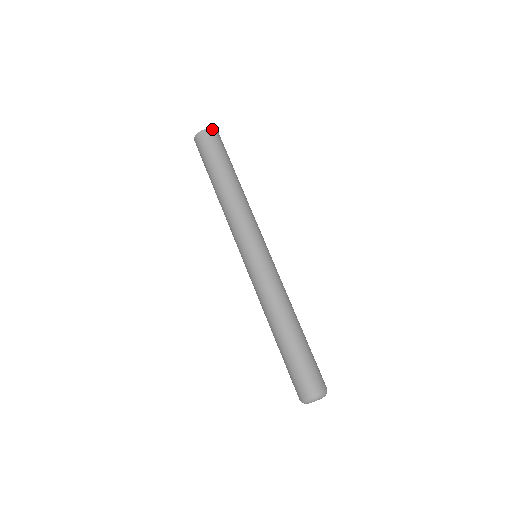
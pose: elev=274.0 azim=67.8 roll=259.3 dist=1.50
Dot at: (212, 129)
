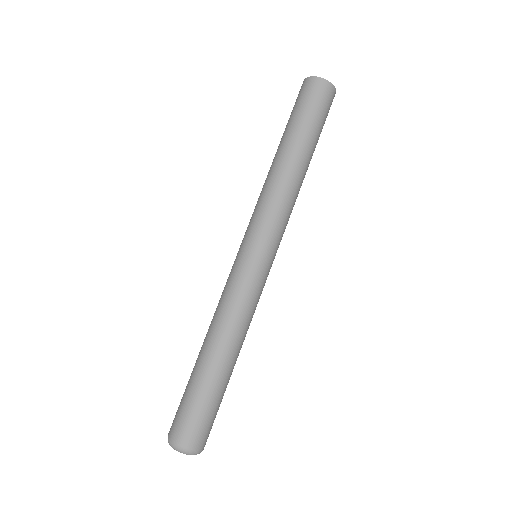
Dot at: (333, 86)
